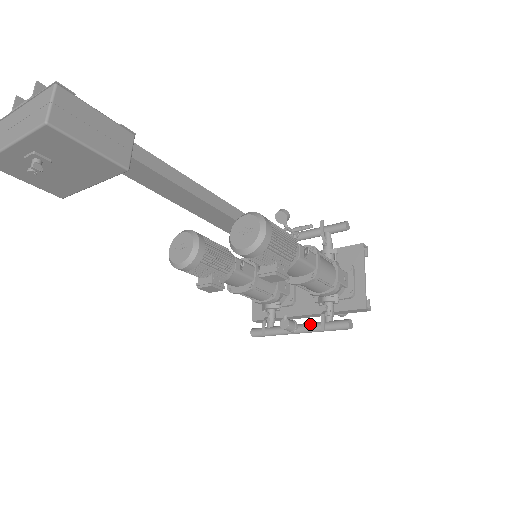
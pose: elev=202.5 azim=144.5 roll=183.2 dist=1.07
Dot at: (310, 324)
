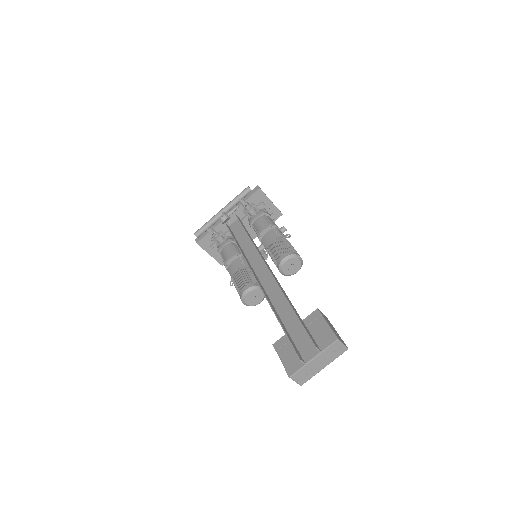
Dot at: occluded
